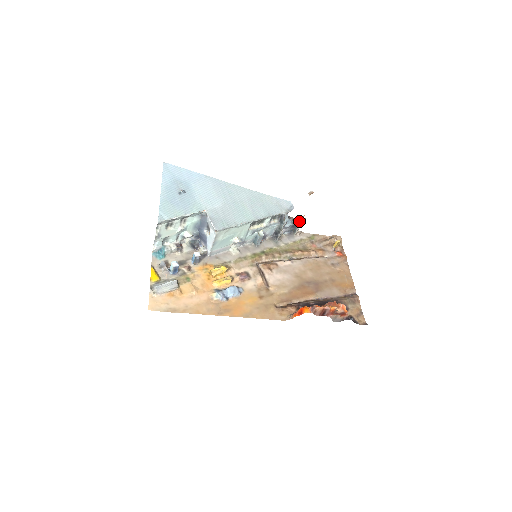
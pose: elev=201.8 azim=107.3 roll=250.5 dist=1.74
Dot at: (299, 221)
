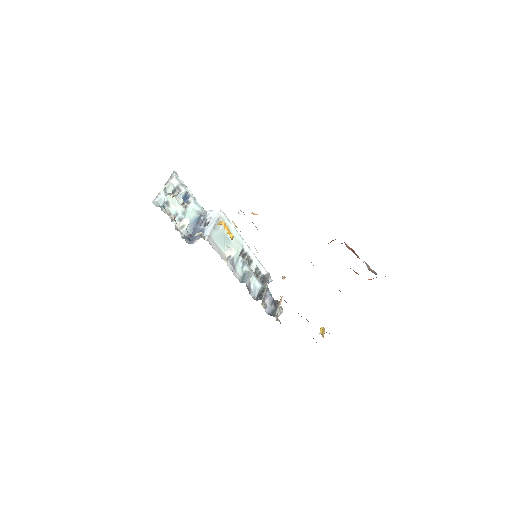
Dot at: (277, 304)
